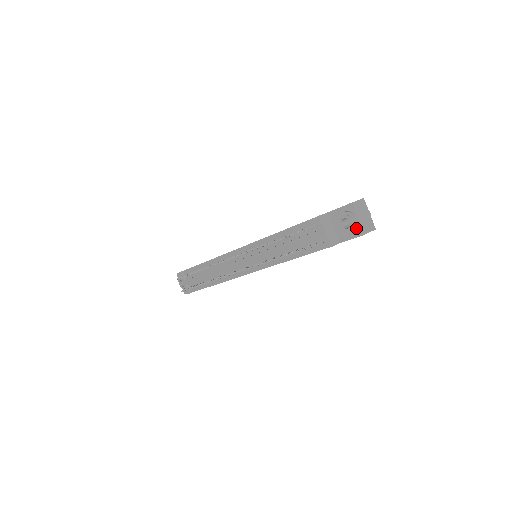
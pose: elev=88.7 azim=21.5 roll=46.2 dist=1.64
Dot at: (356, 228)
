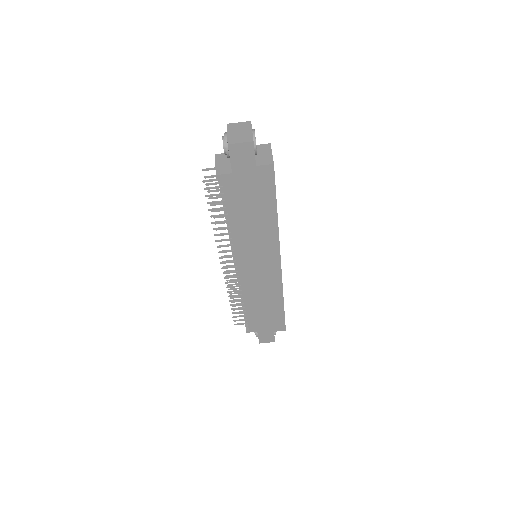
Dot at: (225, 143)
